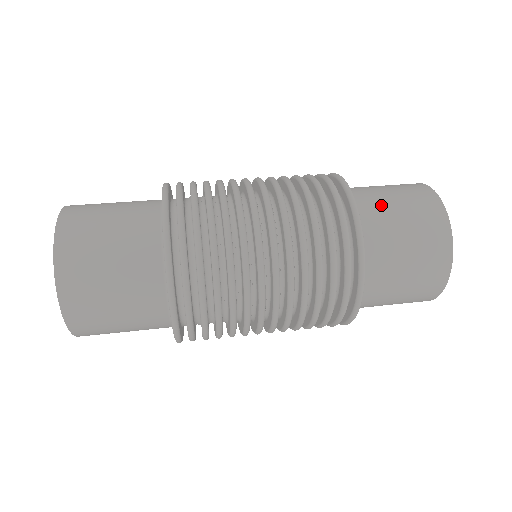
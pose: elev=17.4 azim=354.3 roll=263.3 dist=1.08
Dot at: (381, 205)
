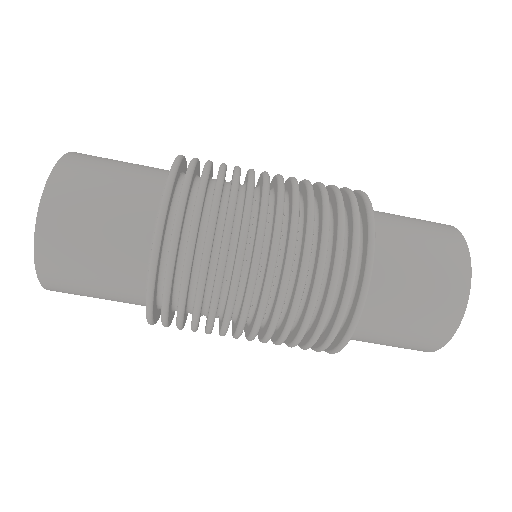
Dot at: (401, 275)
